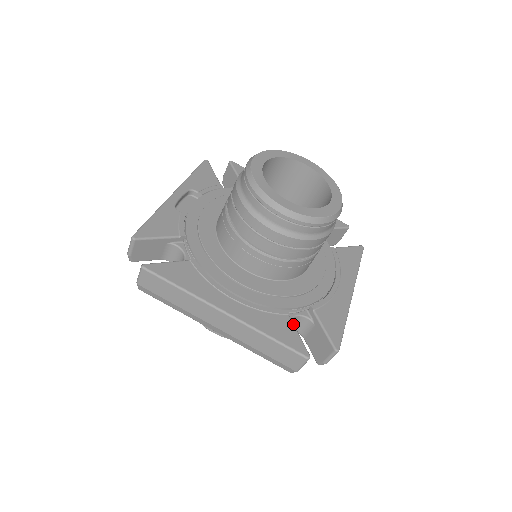
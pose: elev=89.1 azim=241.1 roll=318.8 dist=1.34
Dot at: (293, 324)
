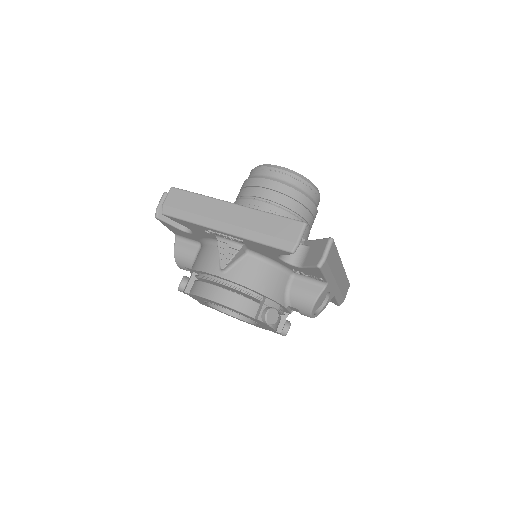
Dot at: occluded
